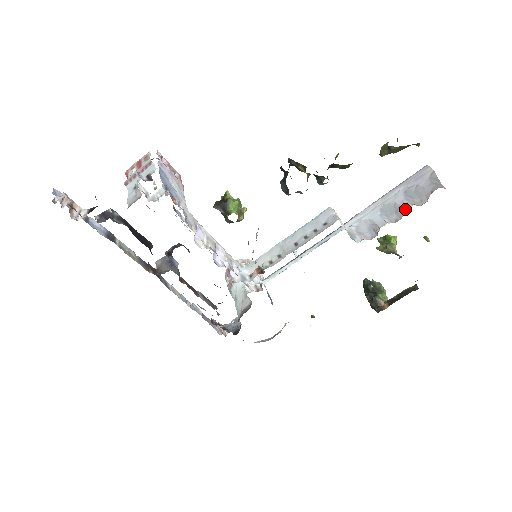
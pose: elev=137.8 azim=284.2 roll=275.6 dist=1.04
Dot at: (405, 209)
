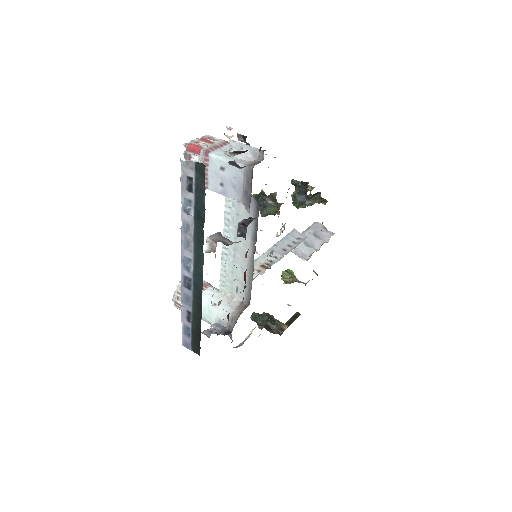
Dot at: (322, 243)
